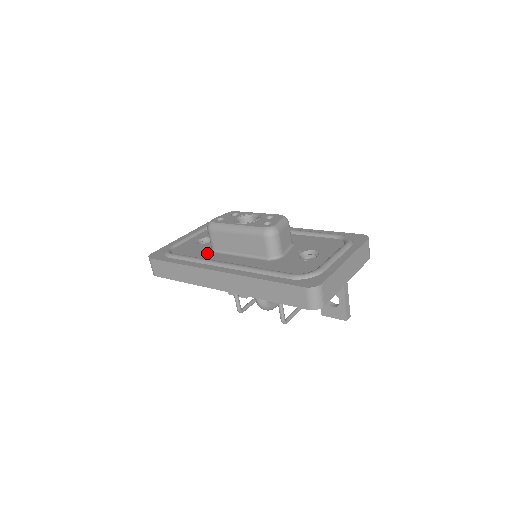
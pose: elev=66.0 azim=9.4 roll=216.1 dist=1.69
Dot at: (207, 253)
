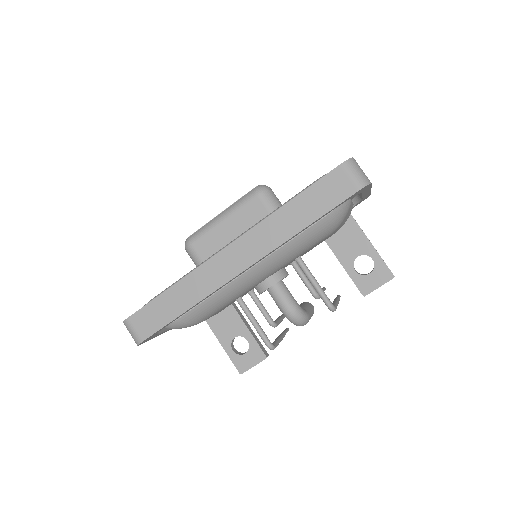
Dot at: occluded
